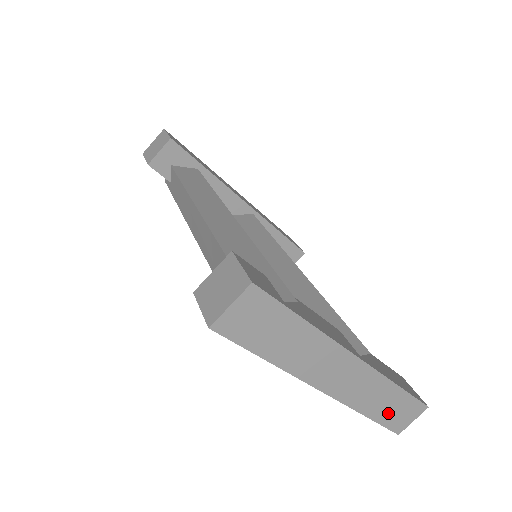
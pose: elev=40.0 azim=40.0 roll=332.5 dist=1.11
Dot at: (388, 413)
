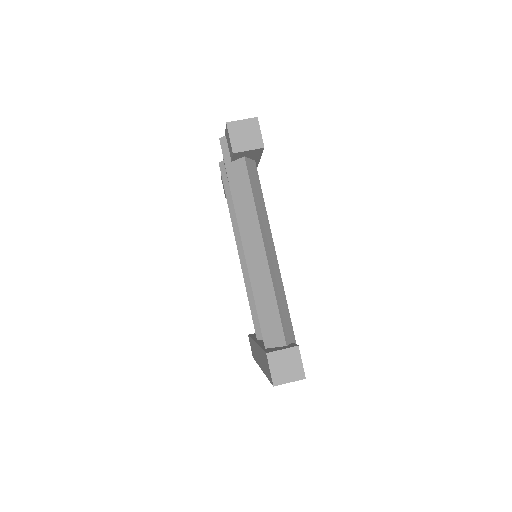
Dot at: occluded
